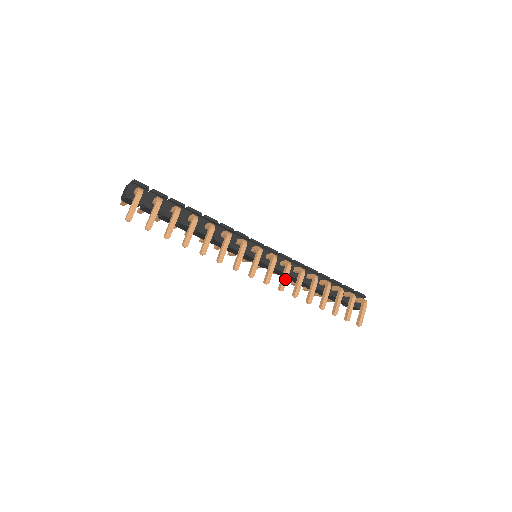
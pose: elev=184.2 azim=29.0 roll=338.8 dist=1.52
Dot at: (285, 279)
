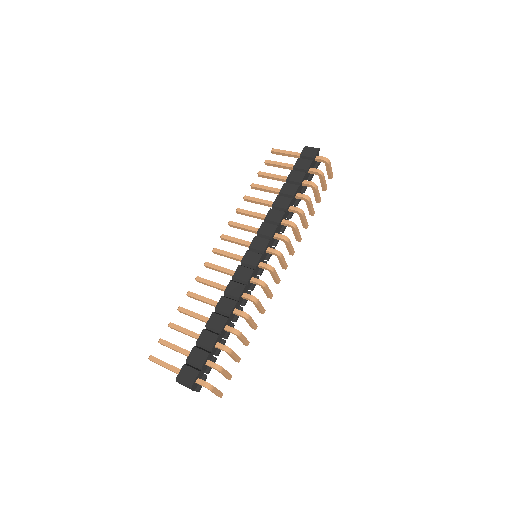
Dot at: (292, 249)
